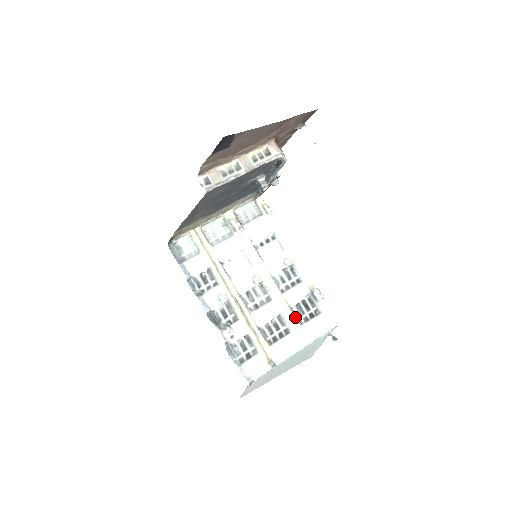
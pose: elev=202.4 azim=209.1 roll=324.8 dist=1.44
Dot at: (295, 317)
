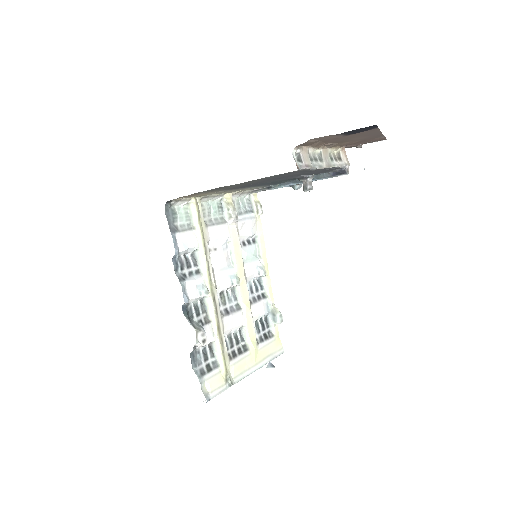
Dot at: (255, 334)
